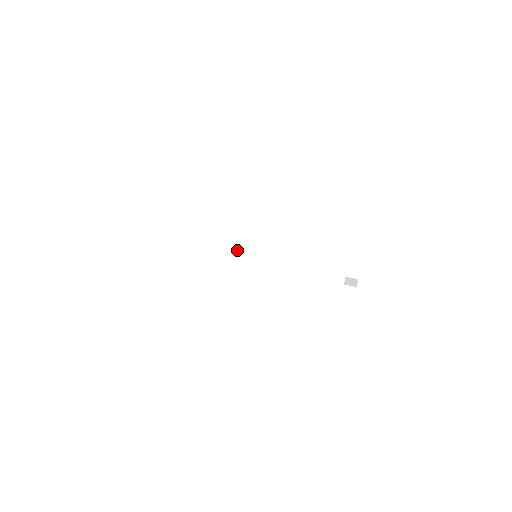
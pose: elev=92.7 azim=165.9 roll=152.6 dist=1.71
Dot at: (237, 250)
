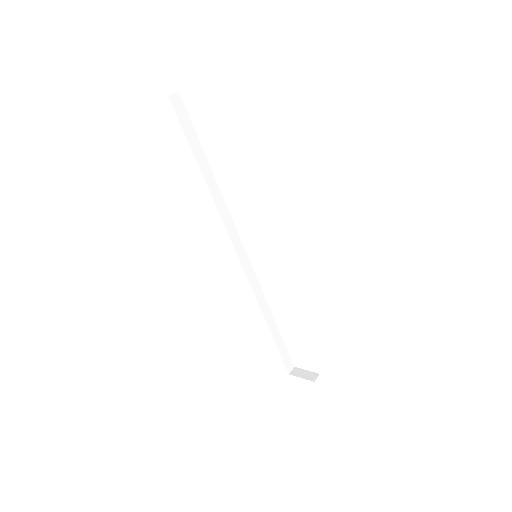
Dot at: (235, 234)
